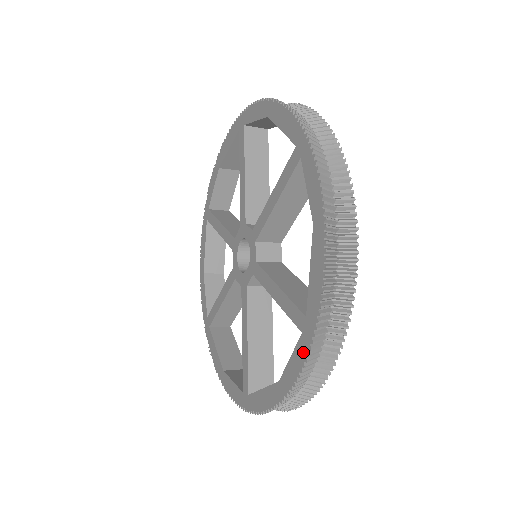
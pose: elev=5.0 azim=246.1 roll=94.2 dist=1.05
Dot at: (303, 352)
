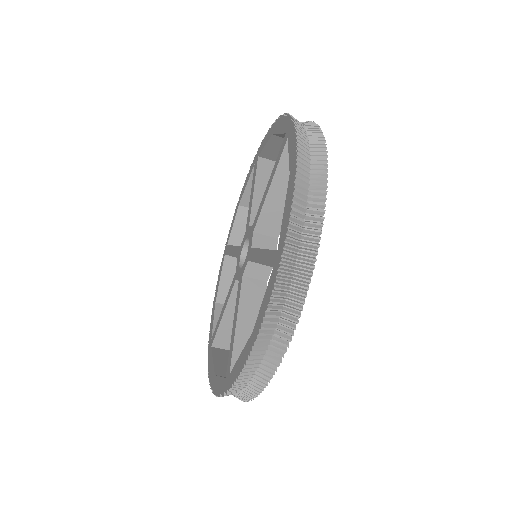
Dot at: (272, 282)
